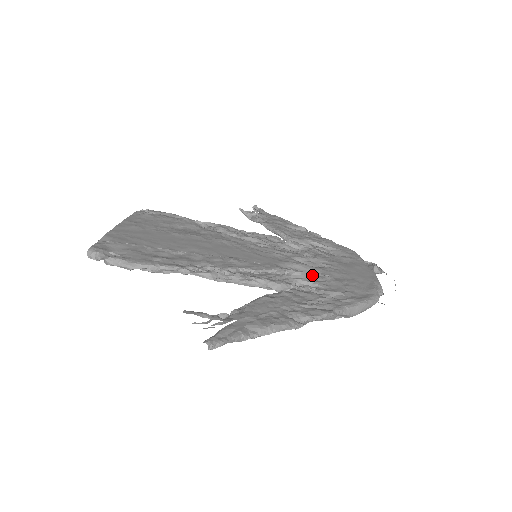
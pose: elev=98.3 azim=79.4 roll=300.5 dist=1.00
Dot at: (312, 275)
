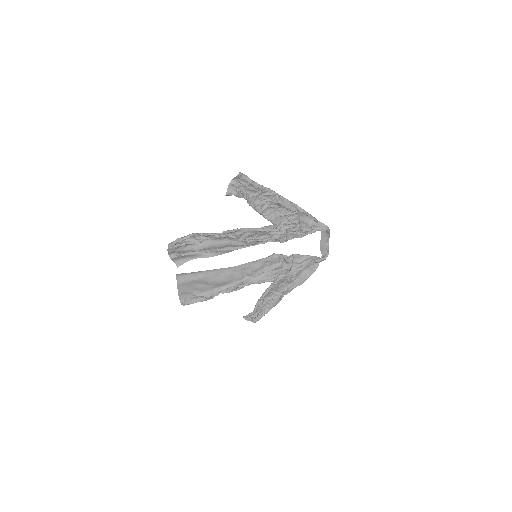
Dot at: (285, 238)
